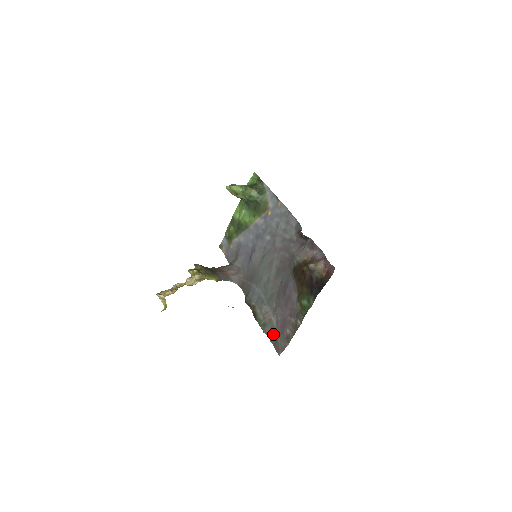
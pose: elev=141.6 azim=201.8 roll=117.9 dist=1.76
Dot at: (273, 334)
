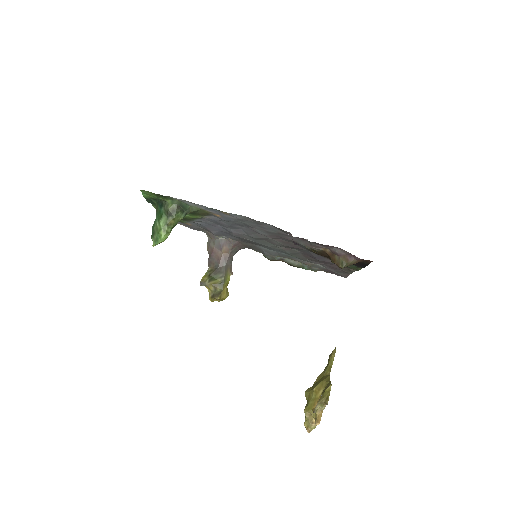
Dot at: (326, 271)
